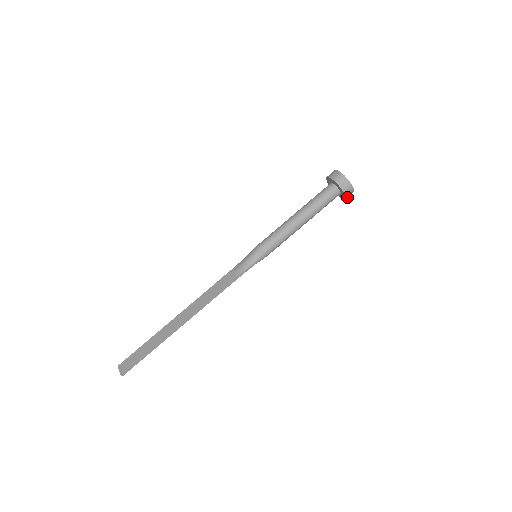
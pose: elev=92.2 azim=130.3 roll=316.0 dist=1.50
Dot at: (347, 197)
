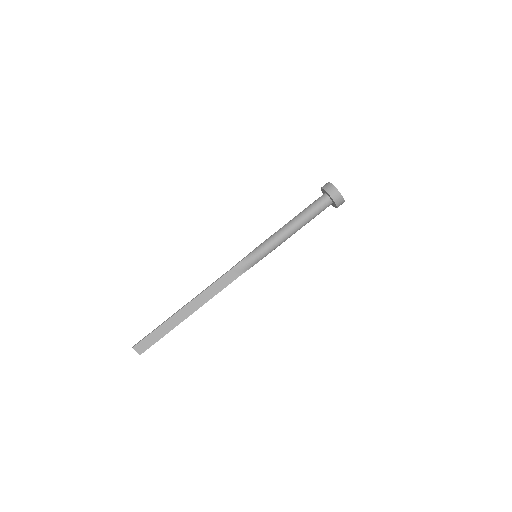
Dot at: occluded
